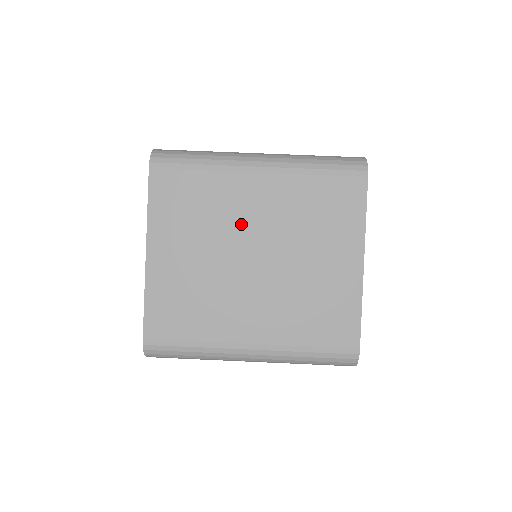
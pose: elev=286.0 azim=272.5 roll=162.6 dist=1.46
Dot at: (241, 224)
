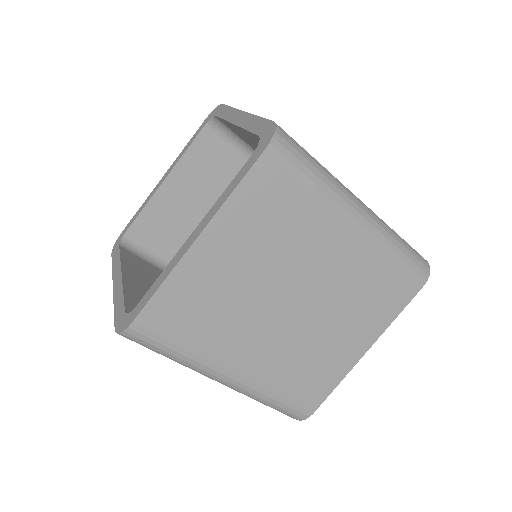
Dot at: occluded
